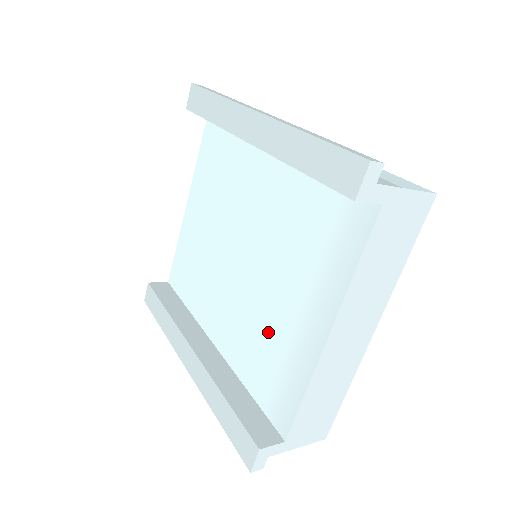
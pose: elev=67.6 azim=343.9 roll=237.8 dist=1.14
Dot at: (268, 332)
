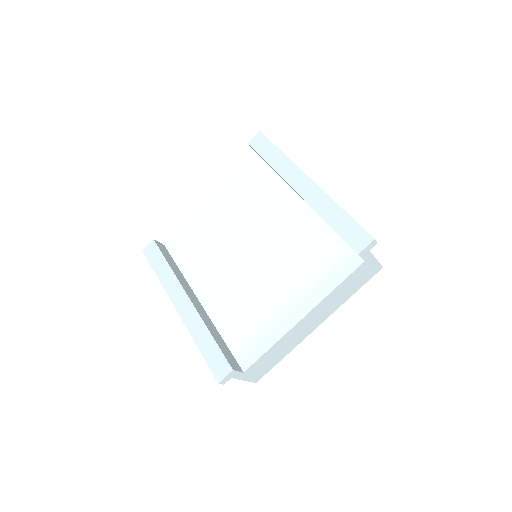
Dot at: (255, 305)
